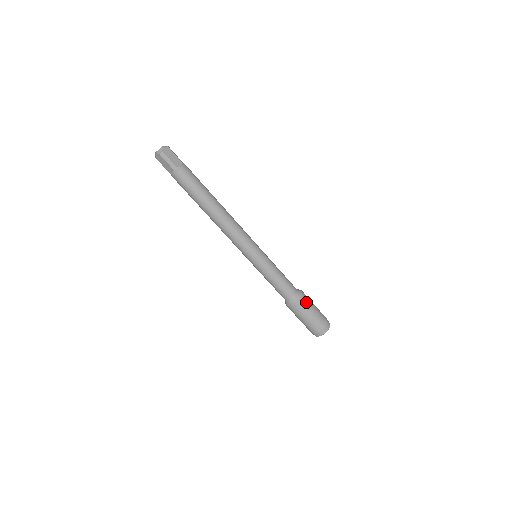
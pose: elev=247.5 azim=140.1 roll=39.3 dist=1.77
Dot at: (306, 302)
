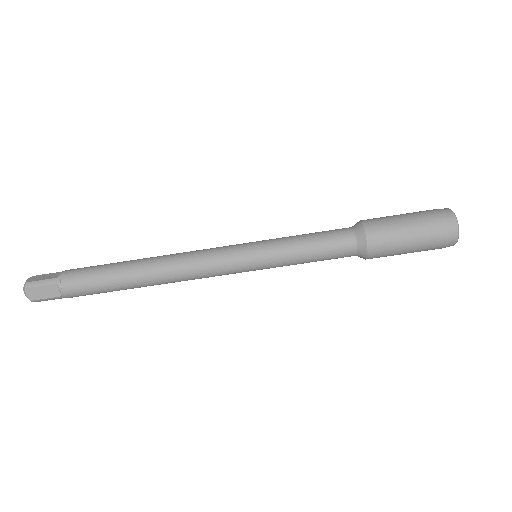
Dot at: (377, 220)
